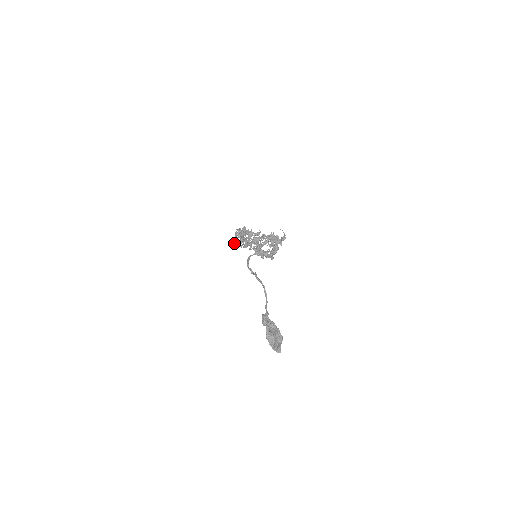
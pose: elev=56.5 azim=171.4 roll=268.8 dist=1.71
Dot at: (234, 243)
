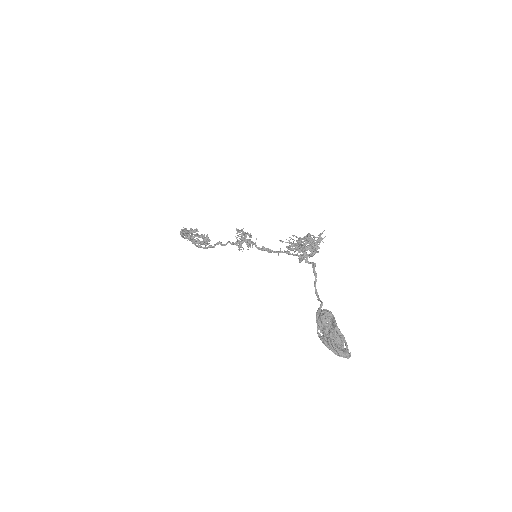
Dot at: (193, 238)
